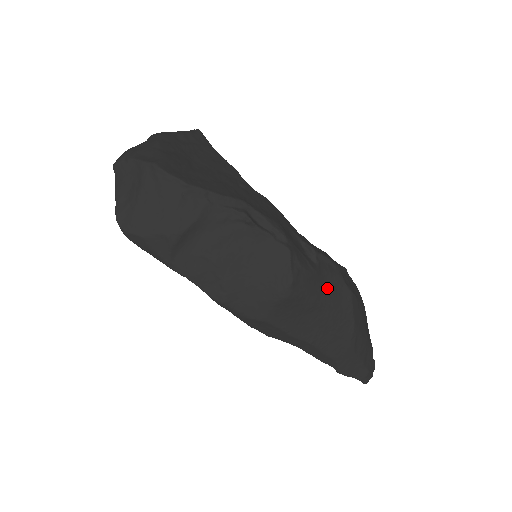
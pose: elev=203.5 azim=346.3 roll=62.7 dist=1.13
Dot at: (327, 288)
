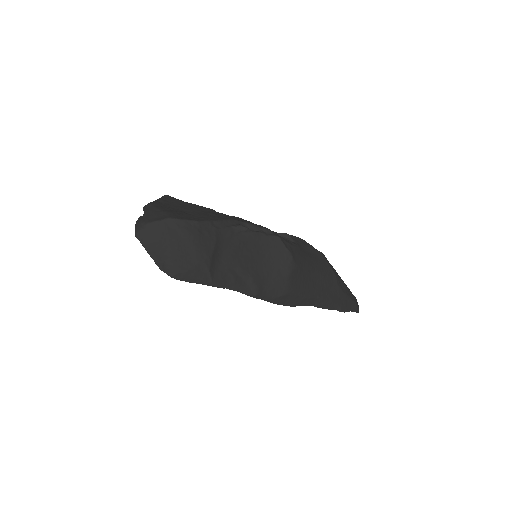
Dot at: (308, 255)
